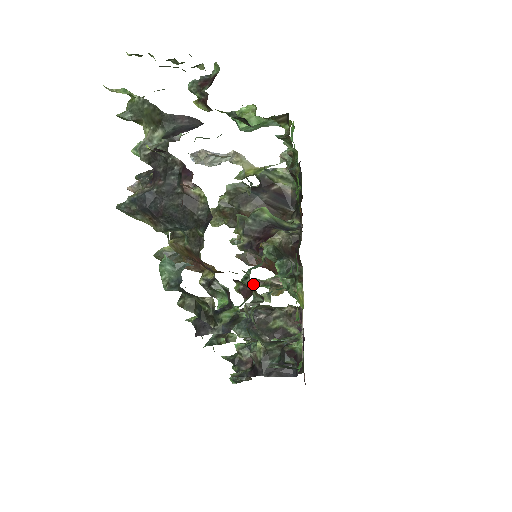
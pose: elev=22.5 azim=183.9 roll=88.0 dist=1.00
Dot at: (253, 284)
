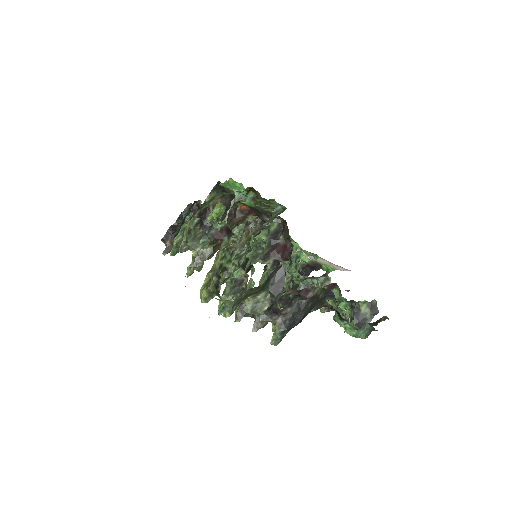
Dot at: (316, 277)
